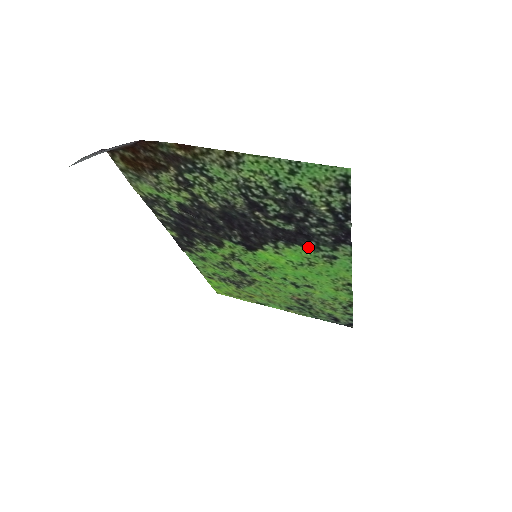
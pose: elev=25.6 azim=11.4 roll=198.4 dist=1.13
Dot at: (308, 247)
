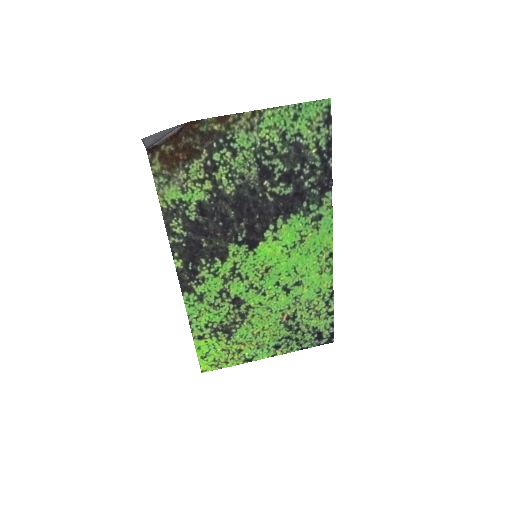
Dot at: (301, 213)
